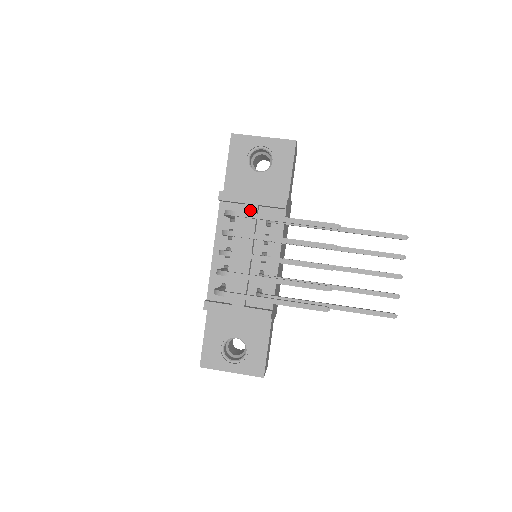
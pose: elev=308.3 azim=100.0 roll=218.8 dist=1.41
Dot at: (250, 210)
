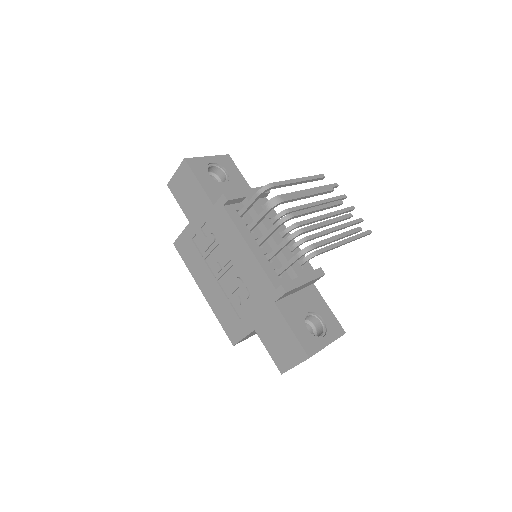
Dot at: occluded
